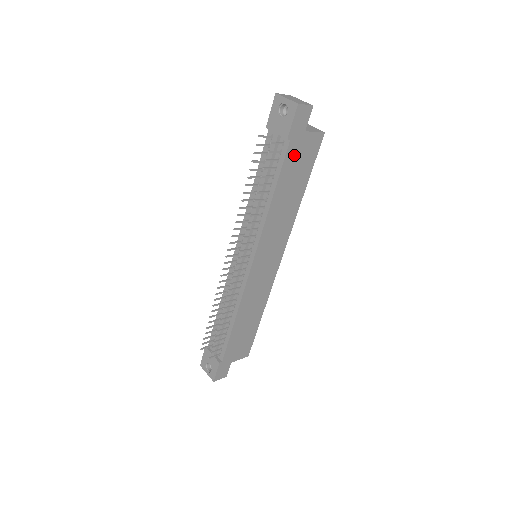
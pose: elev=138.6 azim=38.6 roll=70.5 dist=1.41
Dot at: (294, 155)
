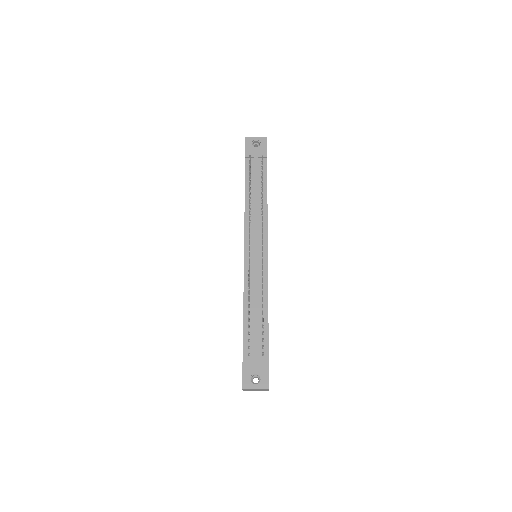
Dot at: occluded
